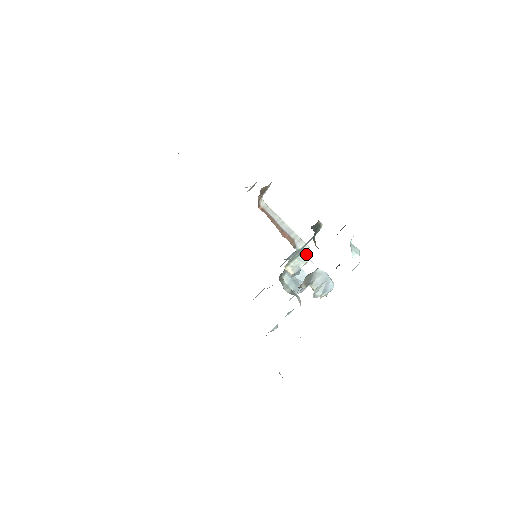
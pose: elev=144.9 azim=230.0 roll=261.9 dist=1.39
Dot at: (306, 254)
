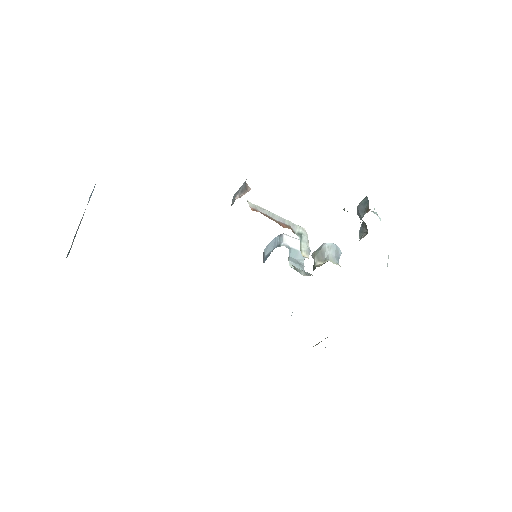
Dot at: (305, 234)
